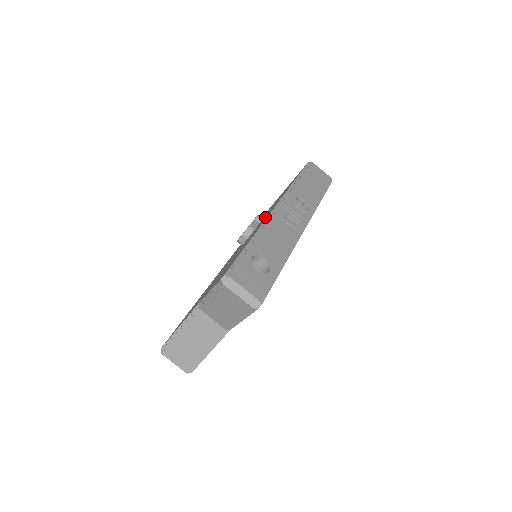
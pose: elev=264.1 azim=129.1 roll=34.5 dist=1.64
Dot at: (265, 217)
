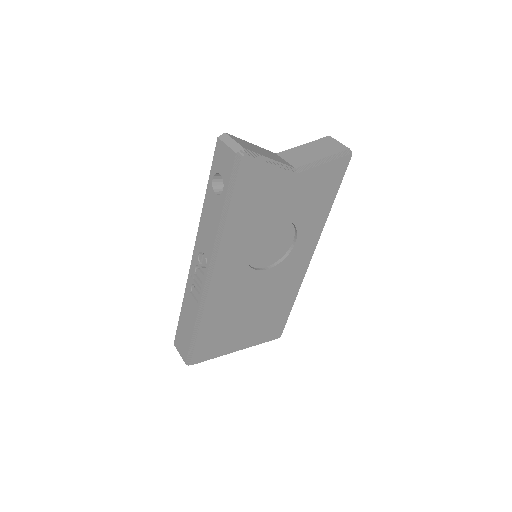
Dot at: occluded
